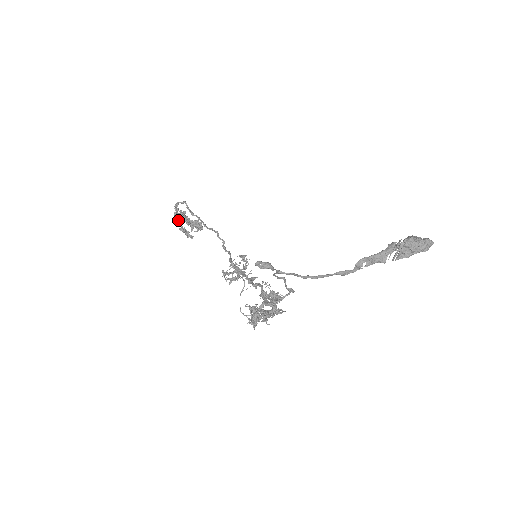
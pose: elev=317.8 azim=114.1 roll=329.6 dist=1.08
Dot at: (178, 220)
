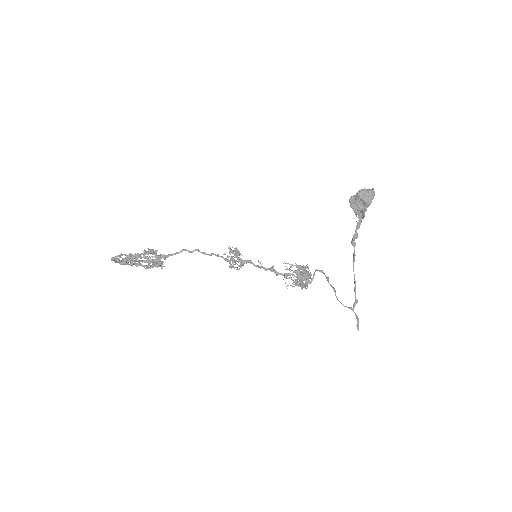
Dot at: (128, 263)
